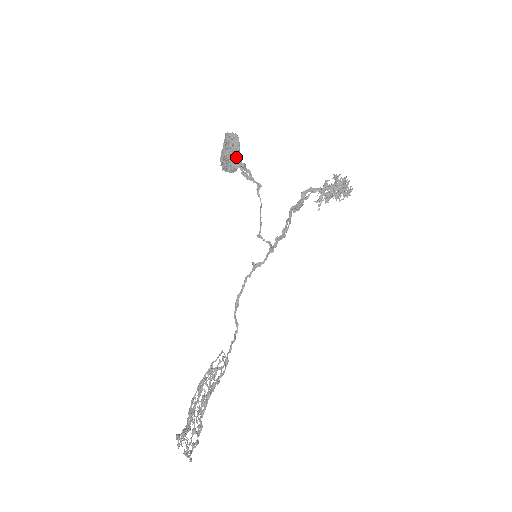
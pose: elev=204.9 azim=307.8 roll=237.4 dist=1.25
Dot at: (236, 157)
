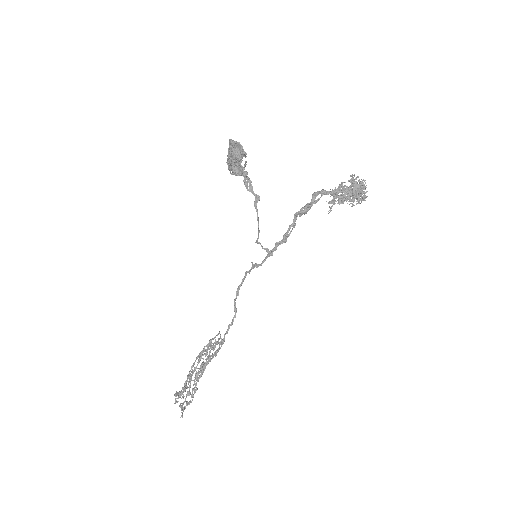
Dot at: (239, 164)
